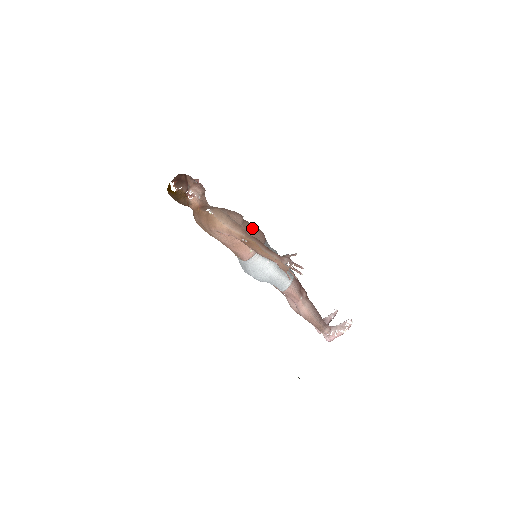
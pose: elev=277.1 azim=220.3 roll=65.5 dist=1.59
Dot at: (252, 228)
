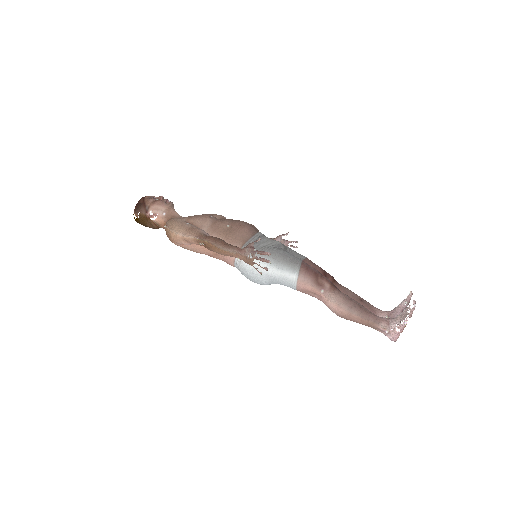
Dot at: (229, 225)
